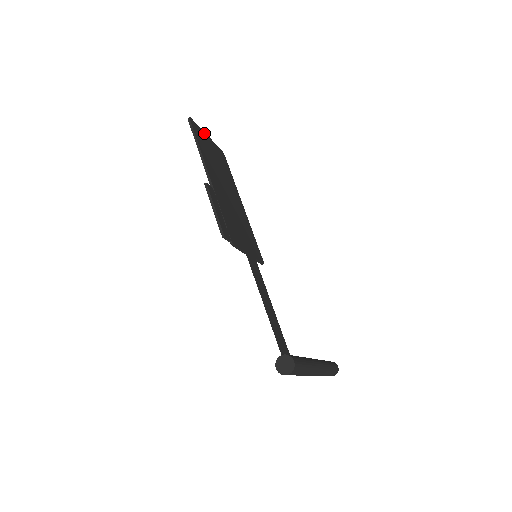
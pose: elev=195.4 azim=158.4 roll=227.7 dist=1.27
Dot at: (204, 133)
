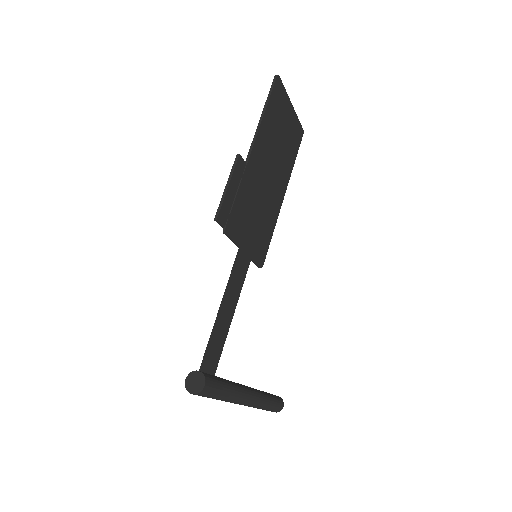
Dot at: (288, 100)
